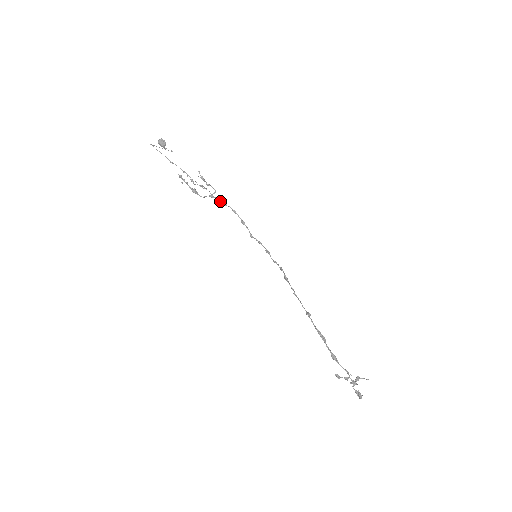
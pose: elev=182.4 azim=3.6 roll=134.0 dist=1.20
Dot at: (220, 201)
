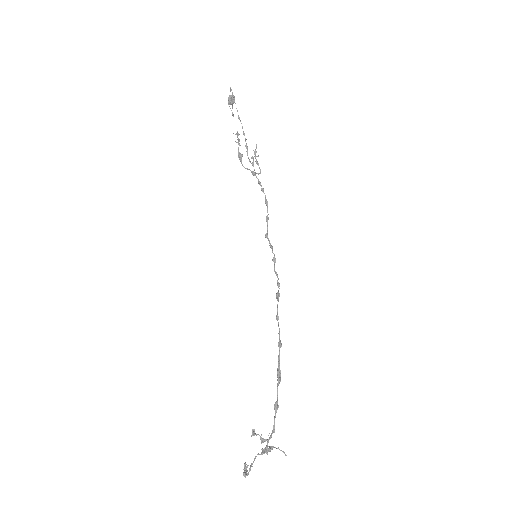
Dot at: (259, 184)
